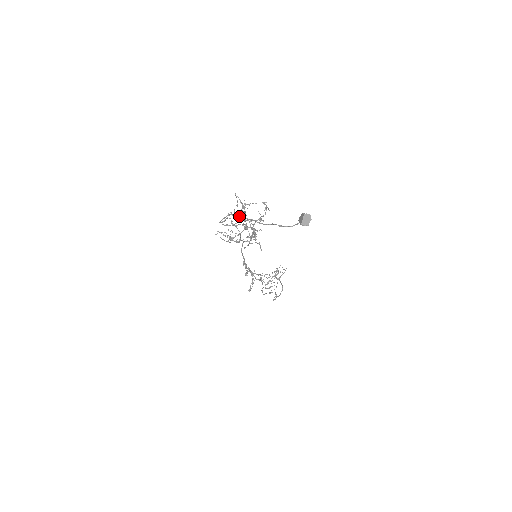
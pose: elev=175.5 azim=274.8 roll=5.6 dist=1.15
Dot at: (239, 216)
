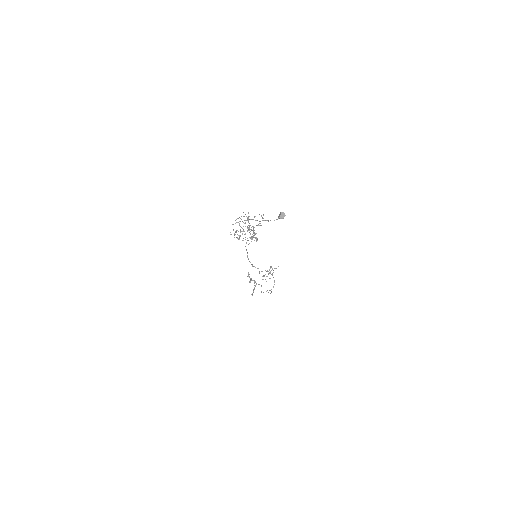
Dot at: (245, 226)
